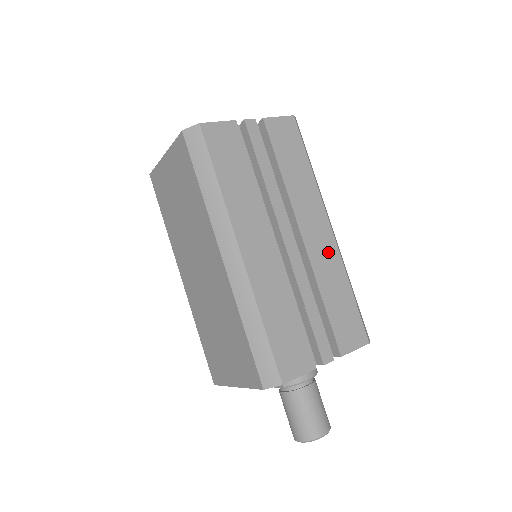
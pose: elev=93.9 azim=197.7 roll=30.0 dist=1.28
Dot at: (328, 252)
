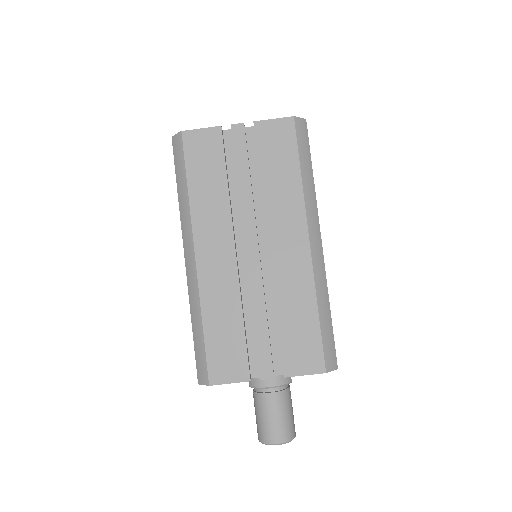
Dot at: (298, 268)
